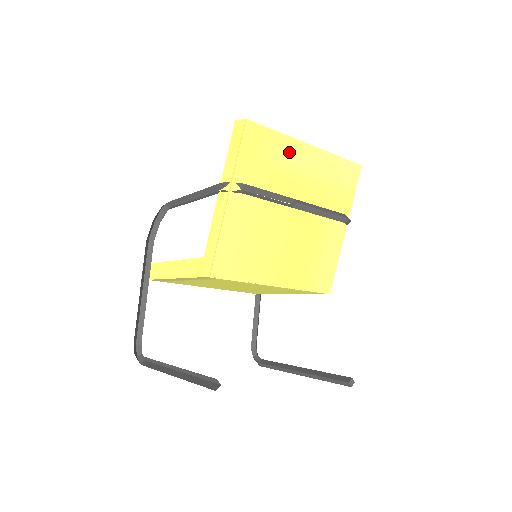
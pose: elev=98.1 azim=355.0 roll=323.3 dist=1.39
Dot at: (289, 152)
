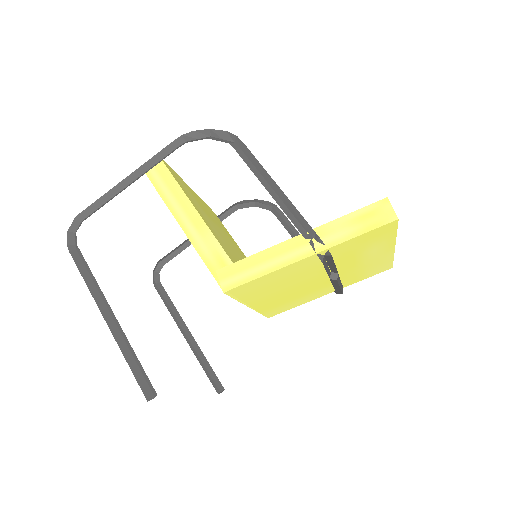
Dot at: (380, 247)
